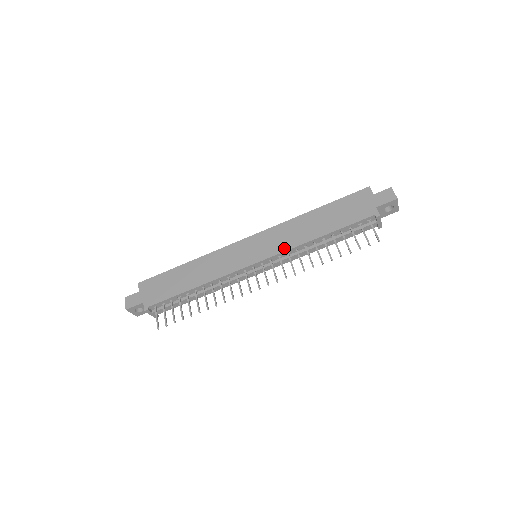
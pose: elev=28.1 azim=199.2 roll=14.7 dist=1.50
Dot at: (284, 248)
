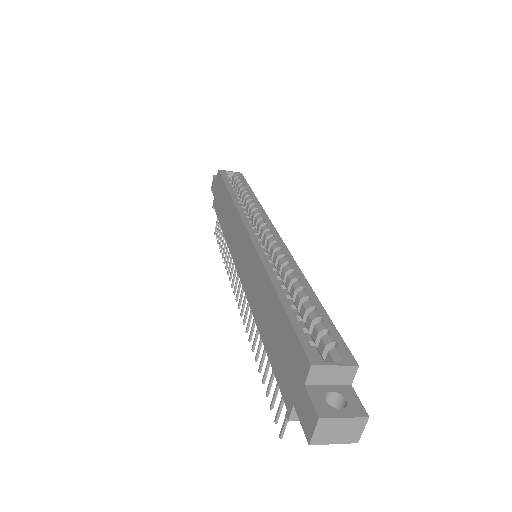
Dot at: (247, 293)
